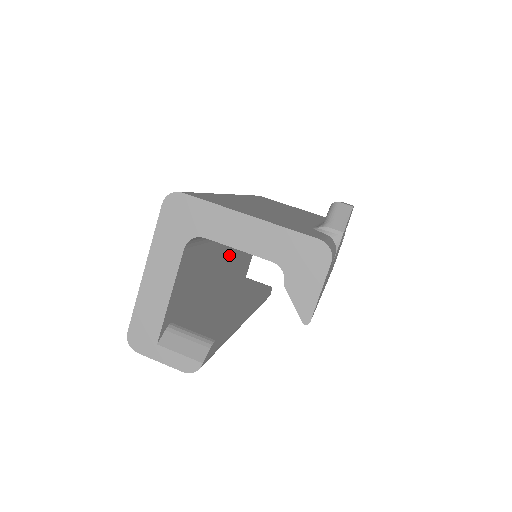
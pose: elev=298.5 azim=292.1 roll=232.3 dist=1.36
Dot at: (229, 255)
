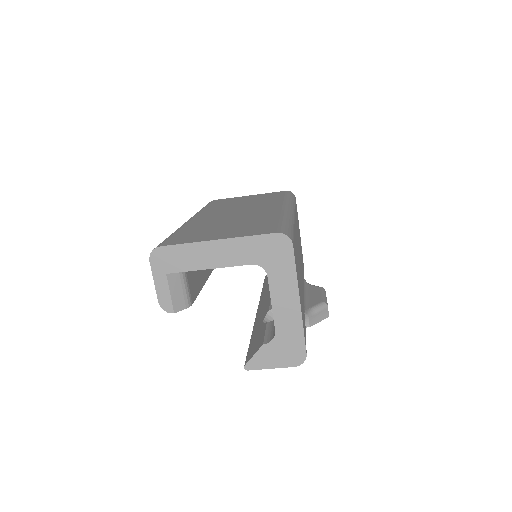
Dot at: occluded
